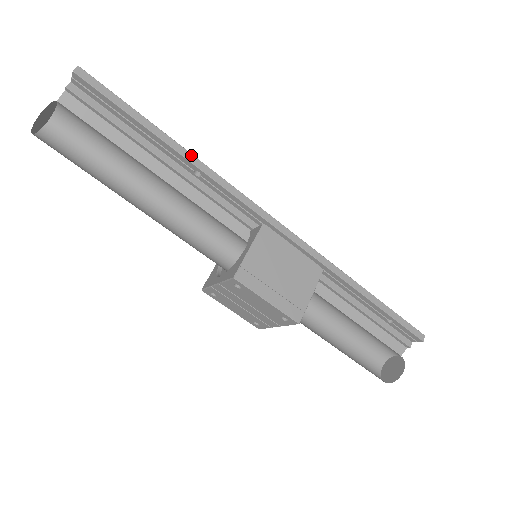
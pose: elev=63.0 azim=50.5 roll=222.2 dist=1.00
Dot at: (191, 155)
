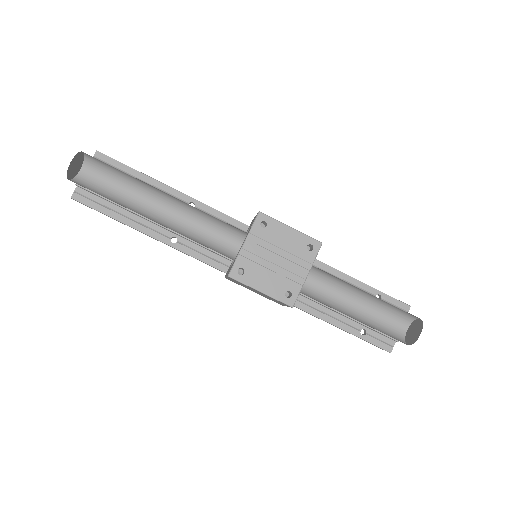
Dot at: (184, 195)
